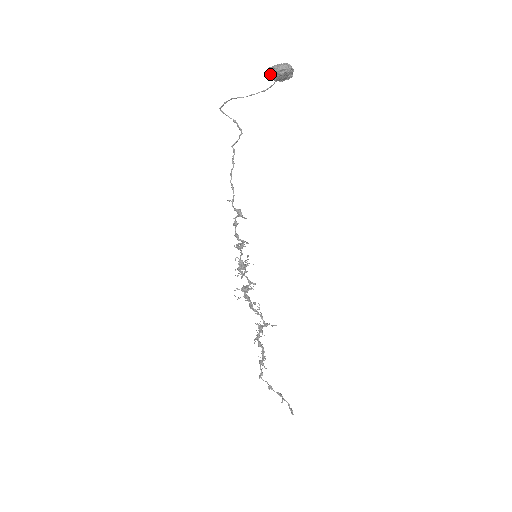
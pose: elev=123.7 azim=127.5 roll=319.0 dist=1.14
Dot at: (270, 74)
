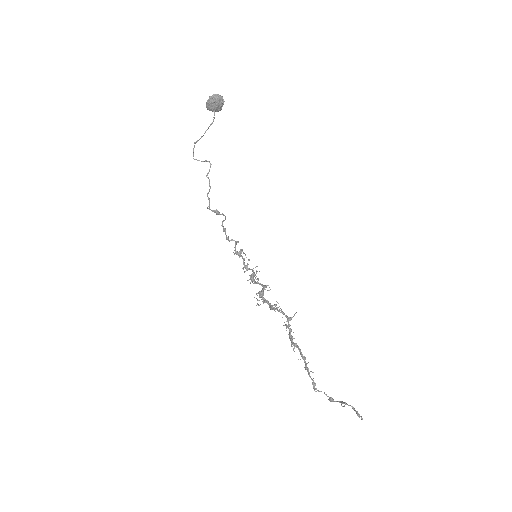
Dot at: (208, 108)
